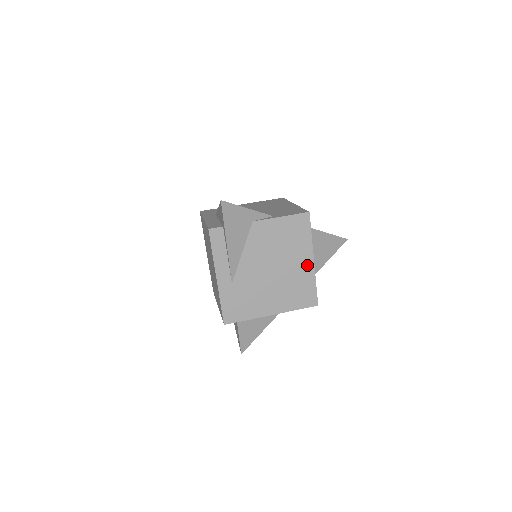
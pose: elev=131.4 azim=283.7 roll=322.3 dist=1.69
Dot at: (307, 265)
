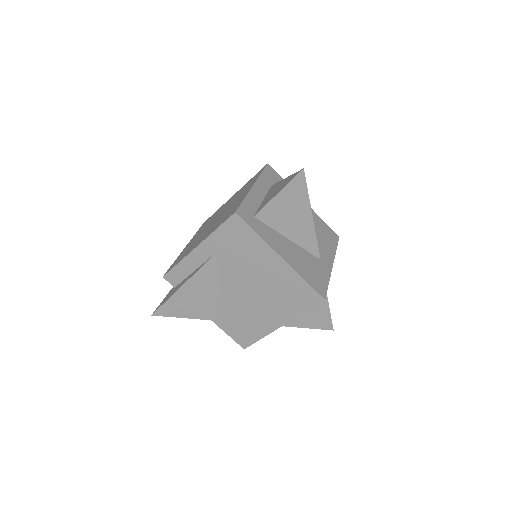
Dot at: occluded
